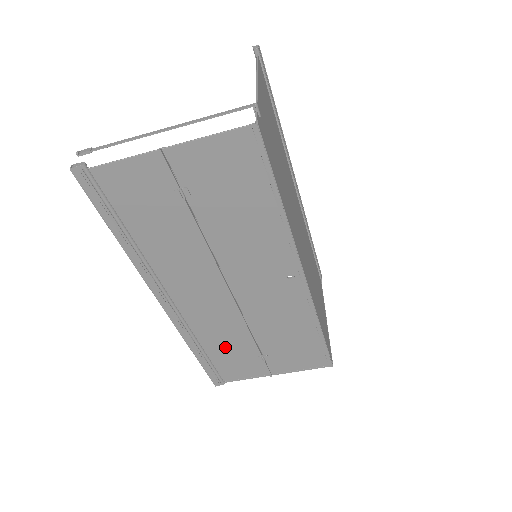
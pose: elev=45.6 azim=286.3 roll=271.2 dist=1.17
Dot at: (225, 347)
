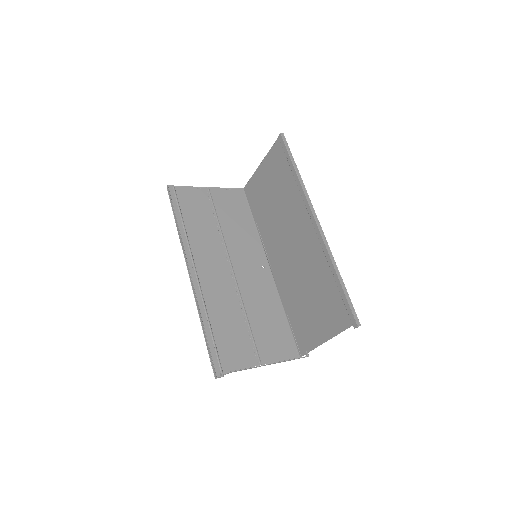
Dot at: (198, 222)
